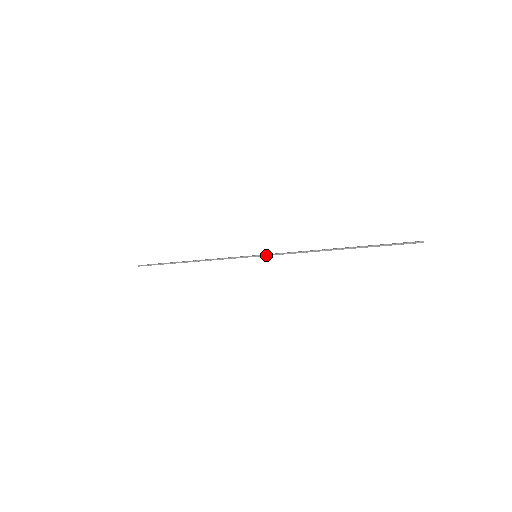
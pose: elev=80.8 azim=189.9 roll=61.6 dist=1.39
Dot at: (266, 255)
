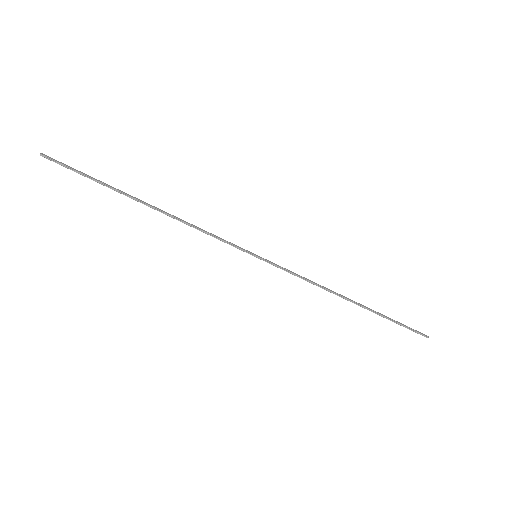
Dot at: (270, 263)
